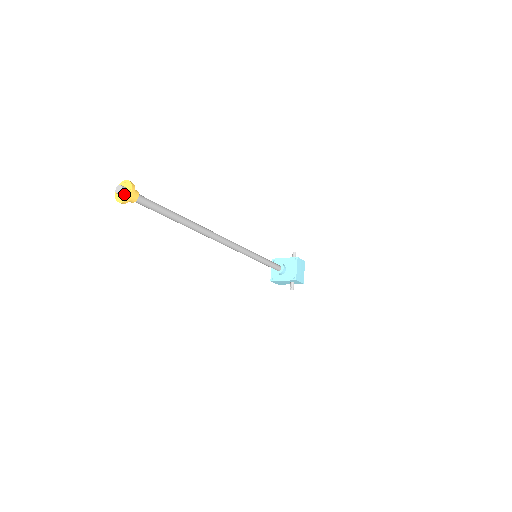
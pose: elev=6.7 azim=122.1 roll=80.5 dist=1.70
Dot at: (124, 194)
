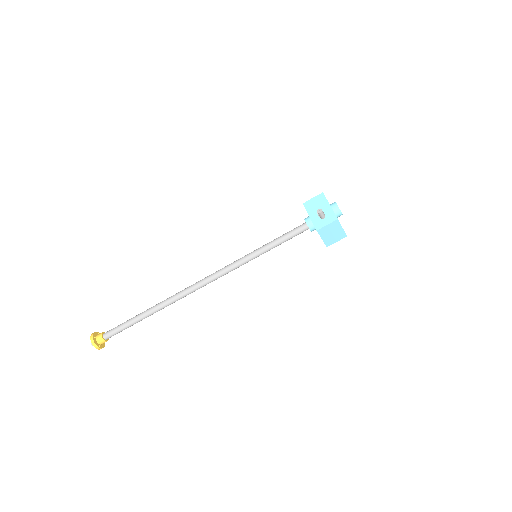
Dot at: occluded
